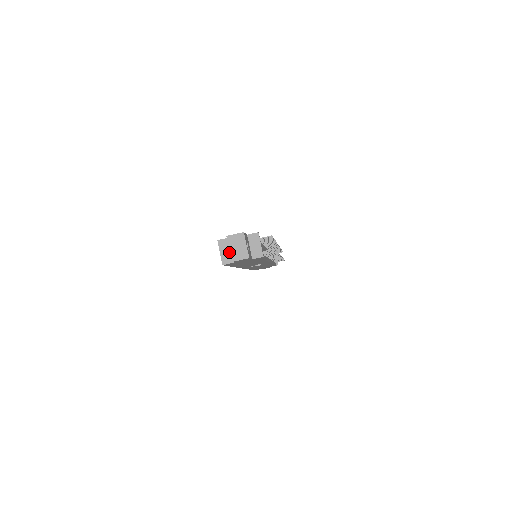
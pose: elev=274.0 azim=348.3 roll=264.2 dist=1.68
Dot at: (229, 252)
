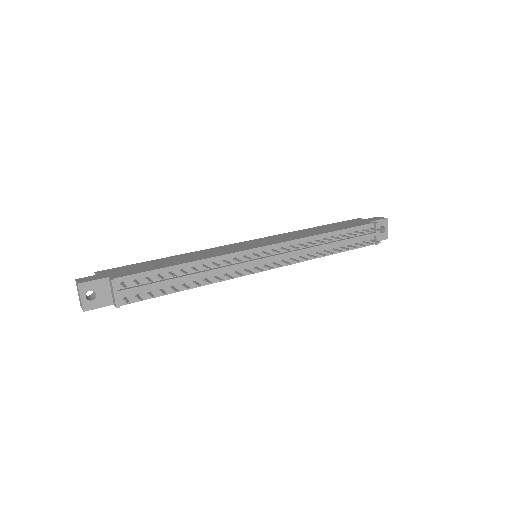
Dot at: occluded
